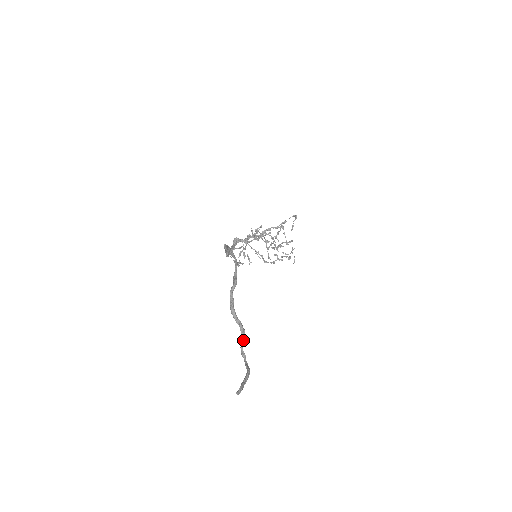
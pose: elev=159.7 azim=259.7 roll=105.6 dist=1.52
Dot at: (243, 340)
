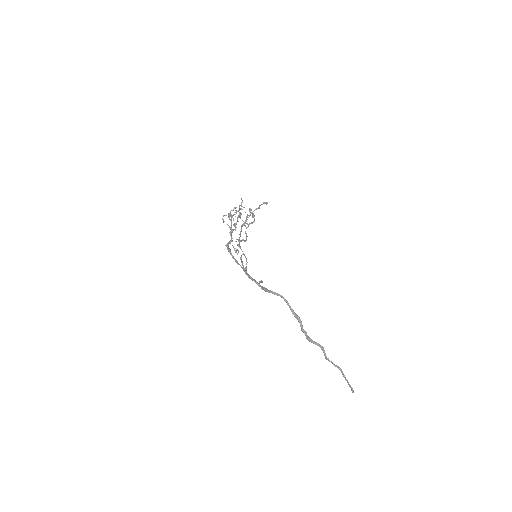
Dot at: (325, 353)
